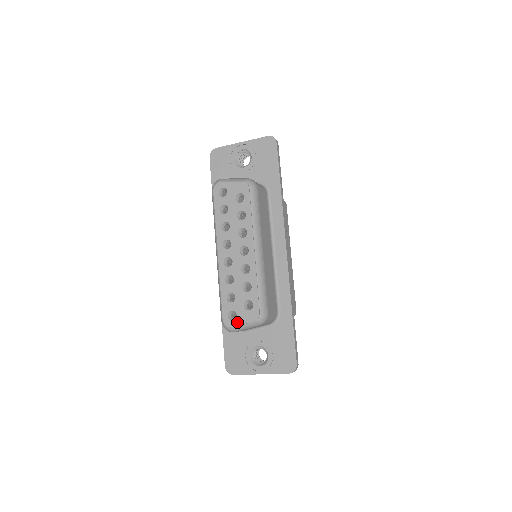
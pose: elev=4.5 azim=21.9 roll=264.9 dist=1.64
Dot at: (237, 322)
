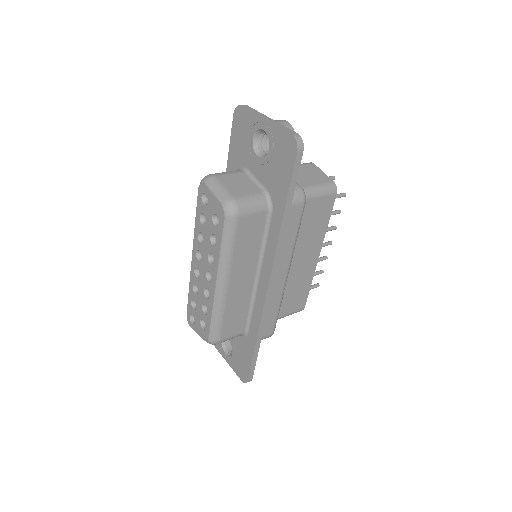
Dot at: (194, 328)
